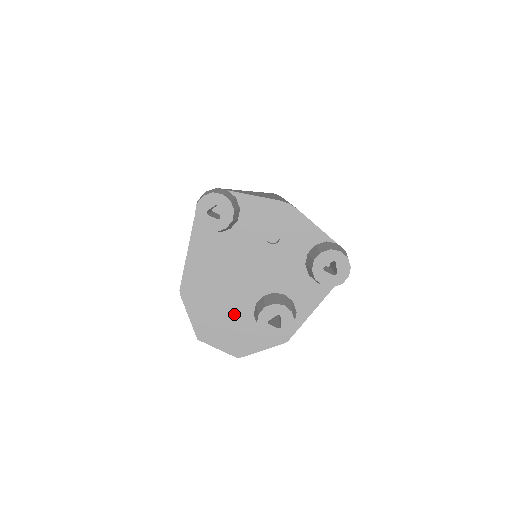
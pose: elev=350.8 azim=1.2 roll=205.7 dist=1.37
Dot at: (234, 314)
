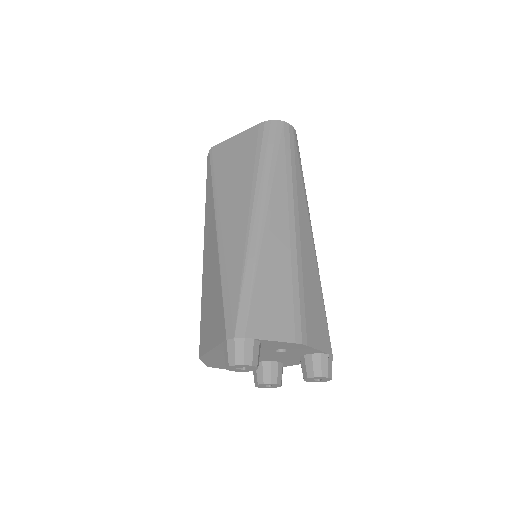
Dot at: occluded
